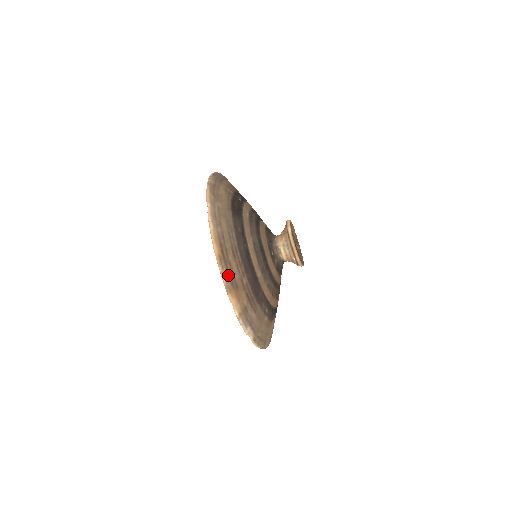
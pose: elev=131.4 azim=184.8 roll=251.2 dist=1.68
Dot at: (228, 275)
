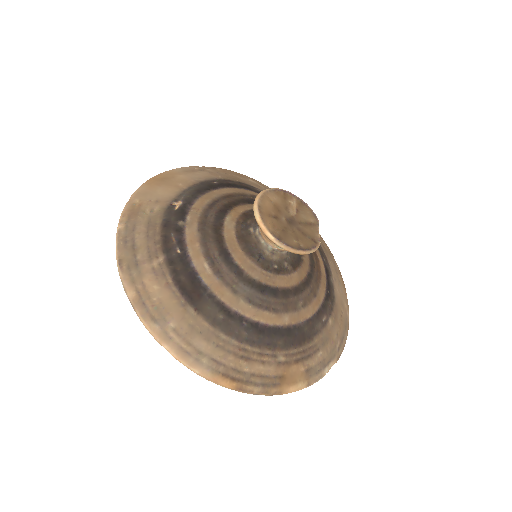
Dot at: (263, 387)
